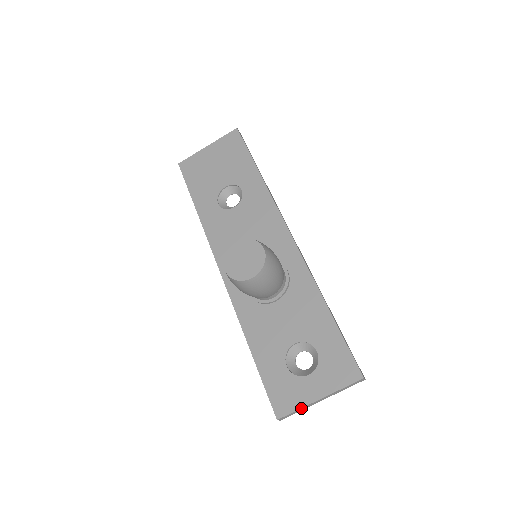
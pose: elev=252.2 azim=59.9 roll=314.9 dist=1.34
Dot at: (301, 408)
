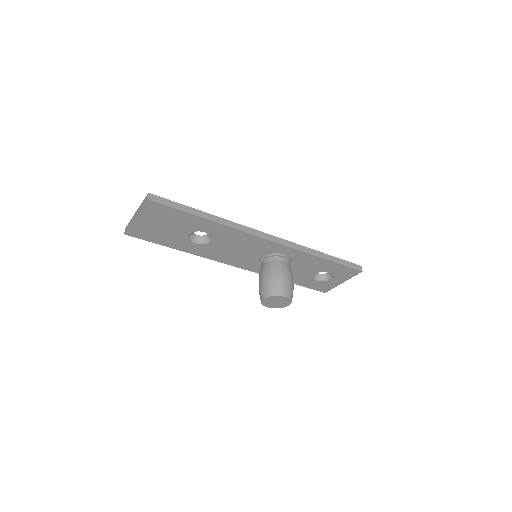
Dot at: occluded
